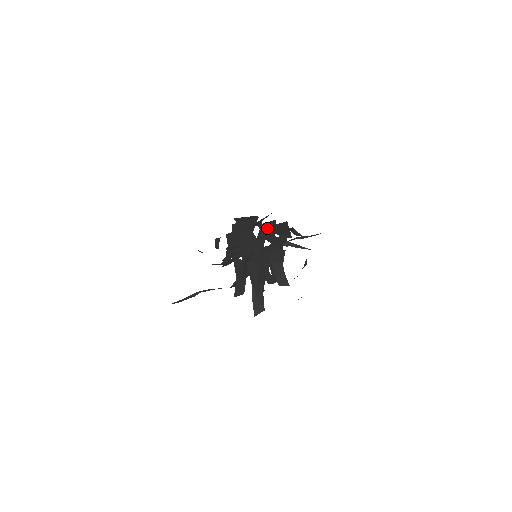
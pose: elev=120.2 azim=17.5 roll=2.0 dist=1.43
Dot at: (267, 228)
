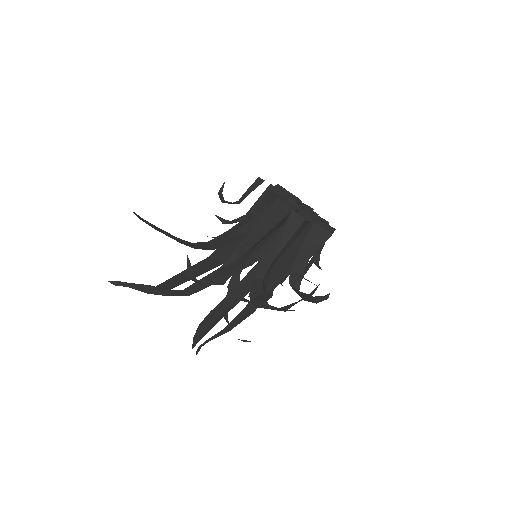
Dot at: occluded
